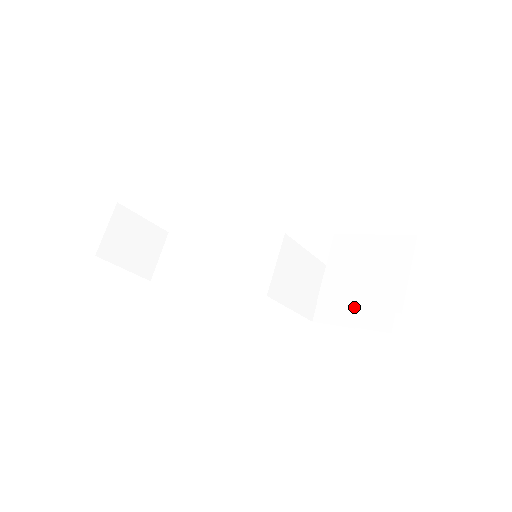
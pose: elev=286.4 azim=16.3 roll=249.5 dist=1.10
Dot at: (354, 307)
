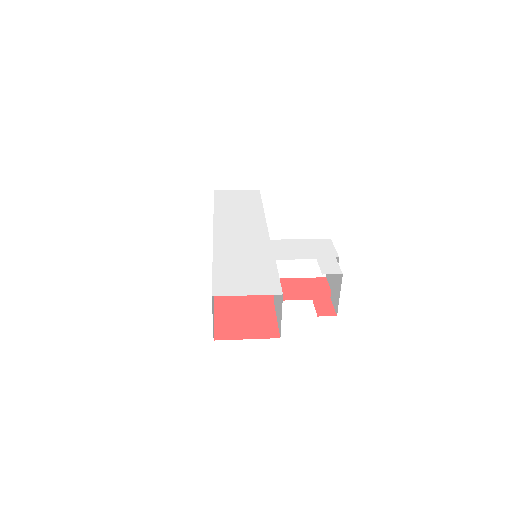
Dot at: (276, 317)
